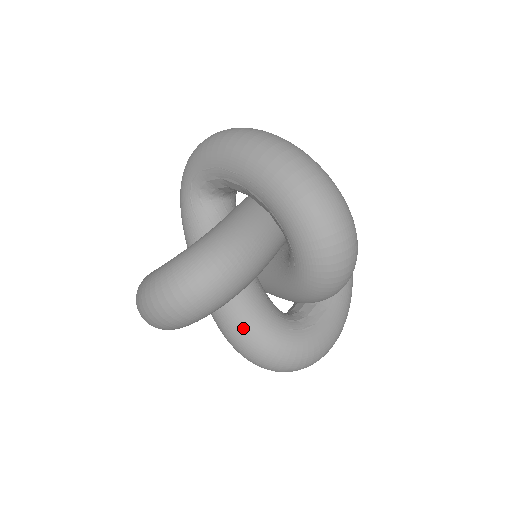
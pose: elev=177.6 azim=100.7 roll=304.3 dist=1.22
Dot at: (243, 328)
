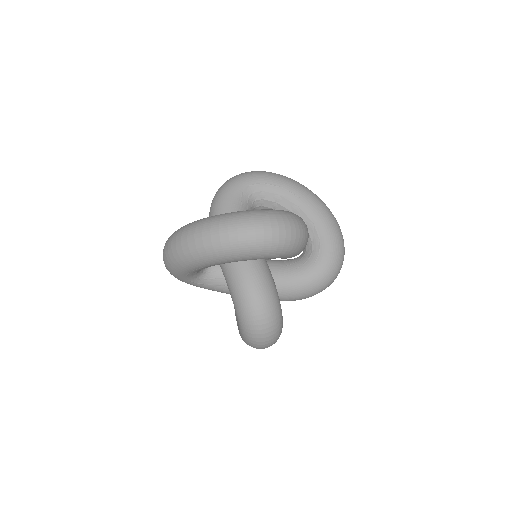
Dot at: (270, 286)
